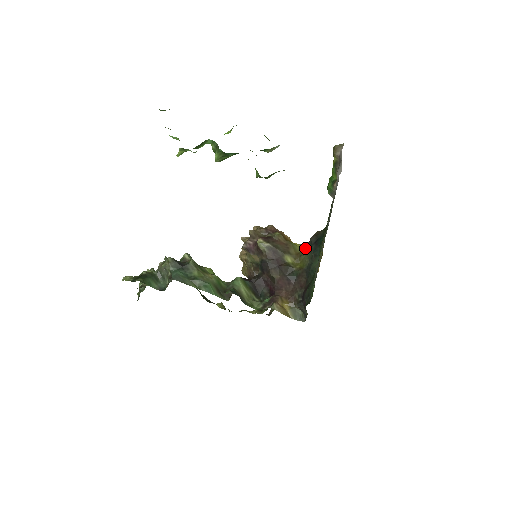
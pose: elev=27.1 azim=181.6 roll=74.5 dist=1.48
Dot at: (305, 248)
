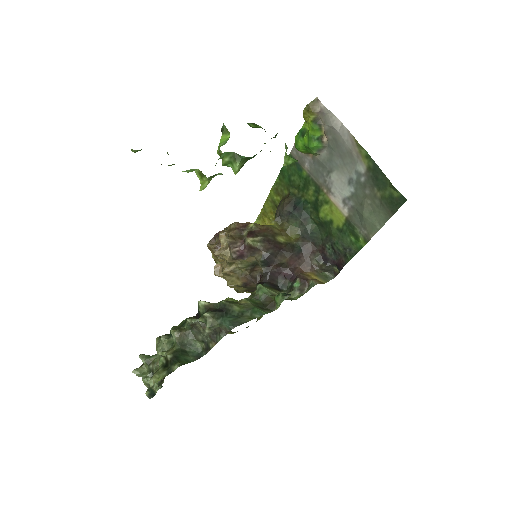
Dot at: (280, 222)
